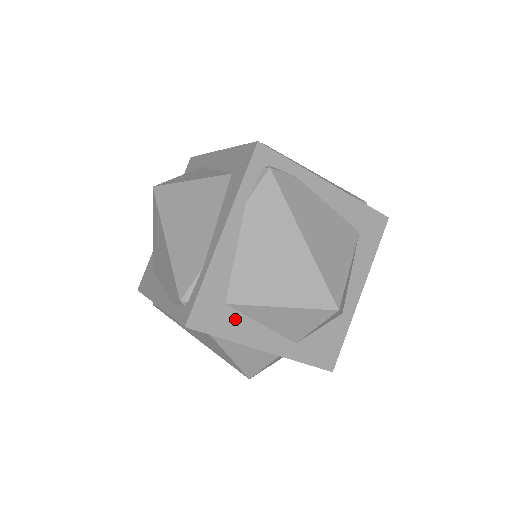
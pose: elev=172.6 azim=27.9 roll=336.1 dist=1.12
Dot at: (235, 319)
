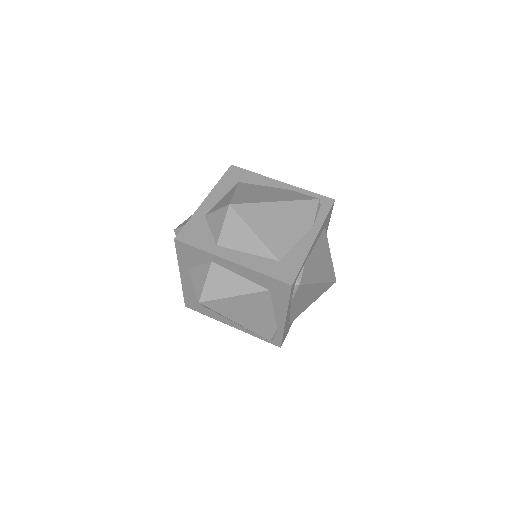
Dot at: occluded
